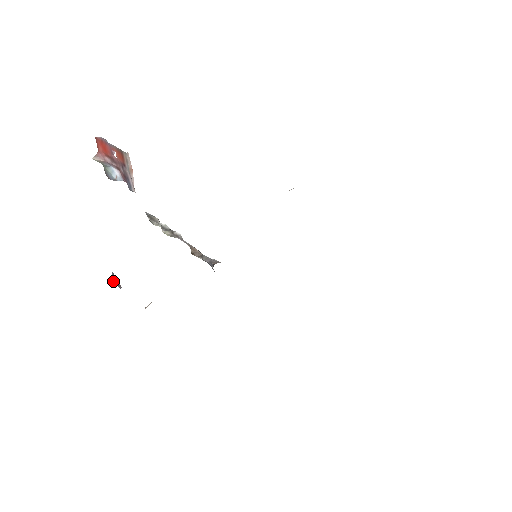
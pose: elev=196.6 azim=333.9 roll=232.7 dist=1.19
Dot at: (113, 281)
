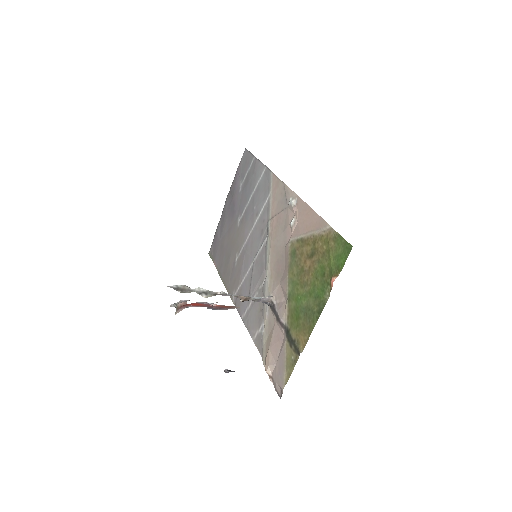
Dot at: occluded
